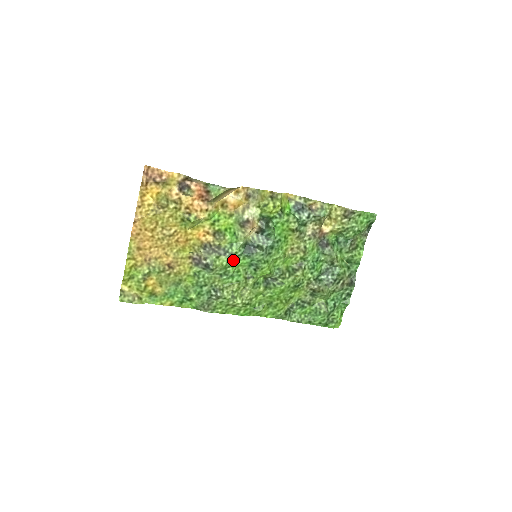
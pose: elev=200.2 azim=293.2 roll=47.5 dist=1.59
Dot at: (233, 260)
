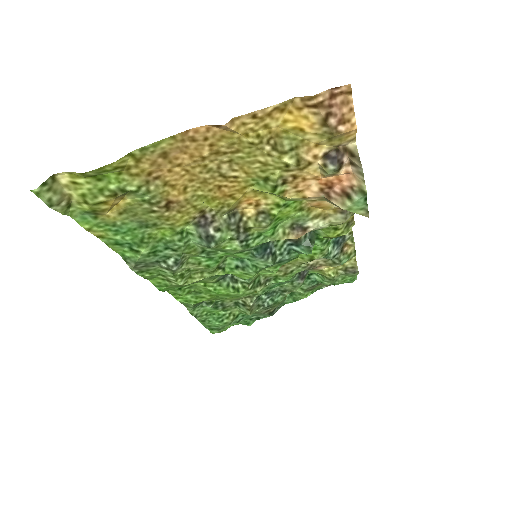
Dot at: (239, 251)
